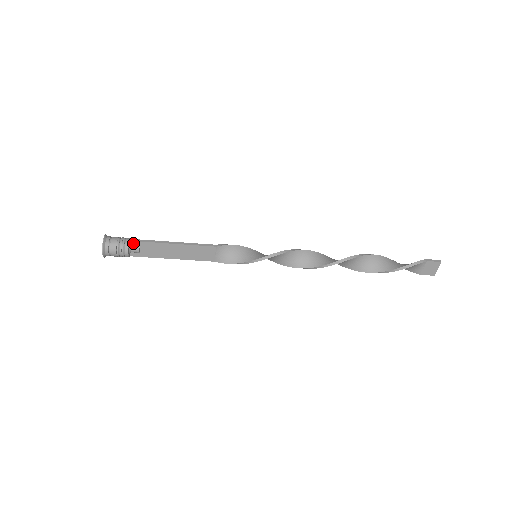
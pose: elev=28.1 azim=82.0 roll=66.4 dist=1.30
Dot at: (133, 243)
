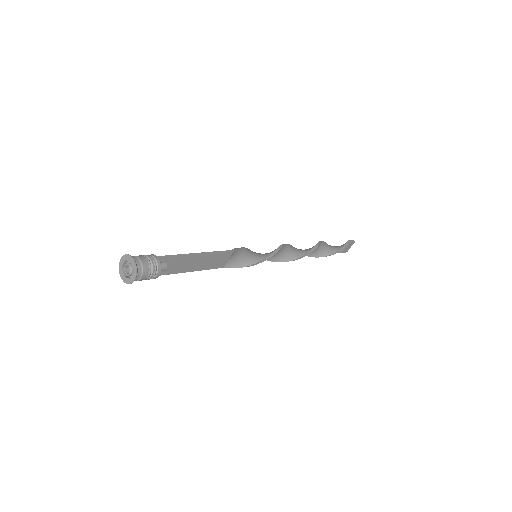
Dot at: (161, 261)
